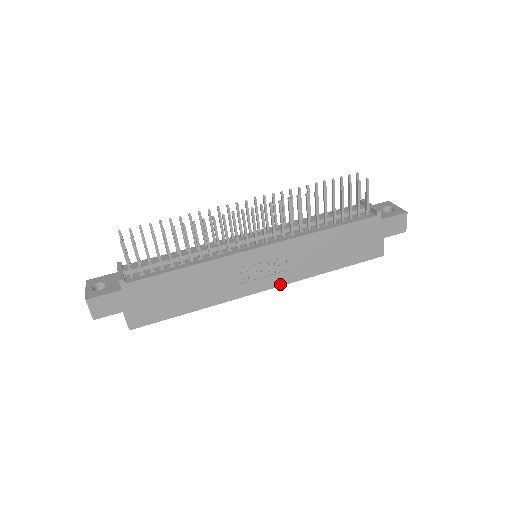
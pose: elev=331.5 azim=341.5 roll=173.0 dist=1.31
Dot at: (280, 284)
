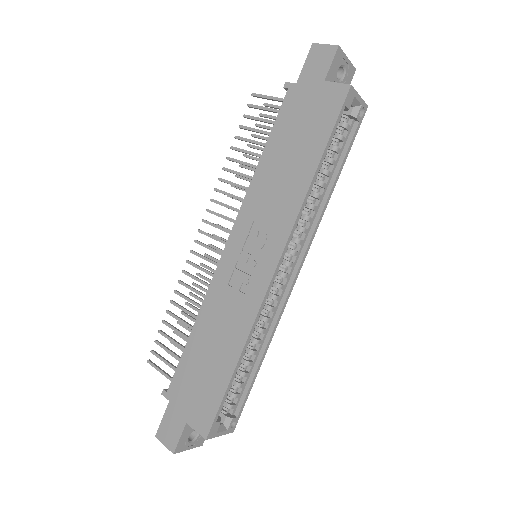
Dot at: (283, 245)
